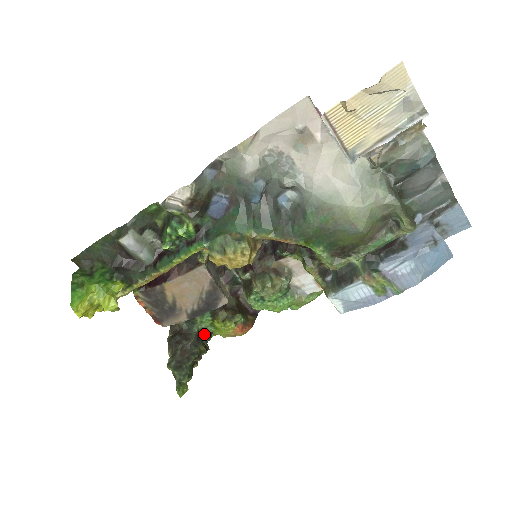
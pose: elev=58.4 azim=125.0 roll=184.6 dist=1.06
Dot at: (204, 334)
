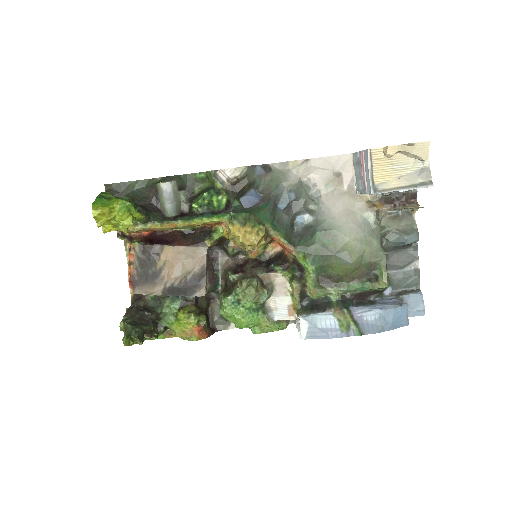
Dot at: (159, 325)
